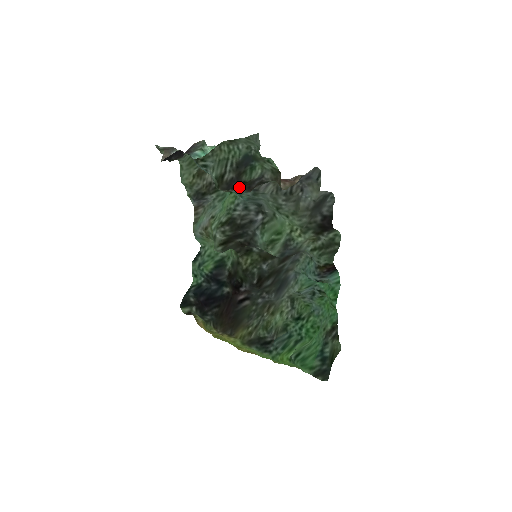
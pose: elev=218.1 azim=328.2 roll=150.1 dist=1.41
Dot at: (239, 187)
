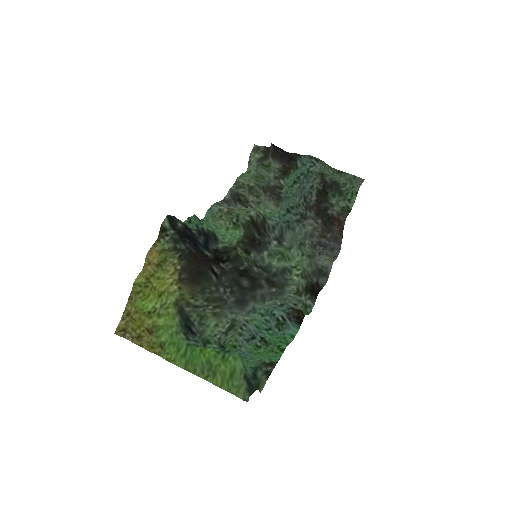
Dot at: (319, 194)
